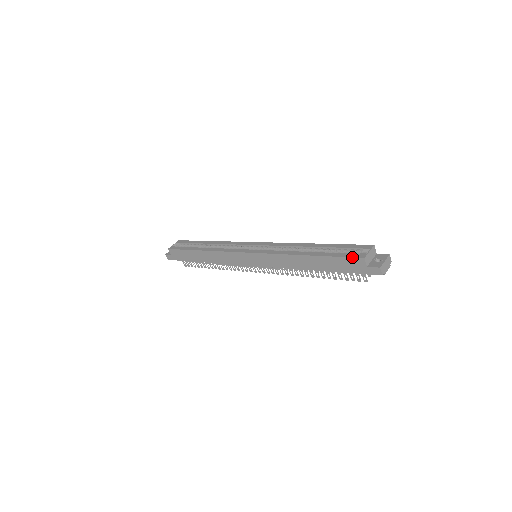
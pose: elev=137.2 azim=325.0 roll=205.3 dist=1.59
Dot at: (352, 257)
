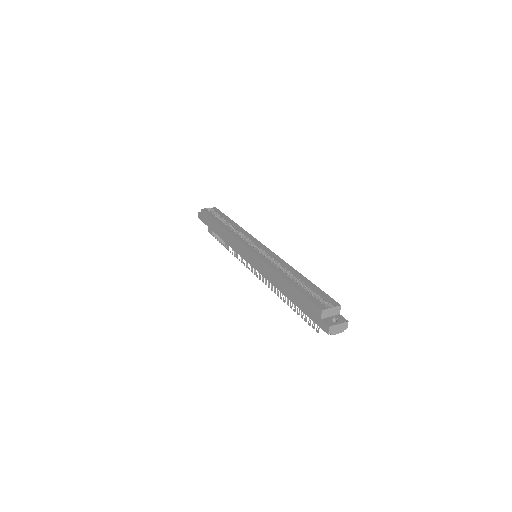
Dot at: (314, 303)
